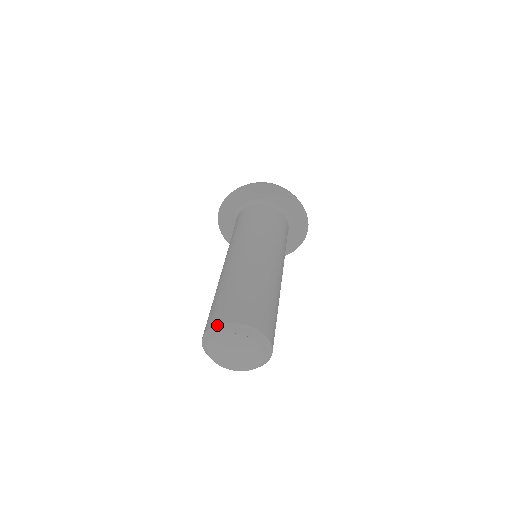
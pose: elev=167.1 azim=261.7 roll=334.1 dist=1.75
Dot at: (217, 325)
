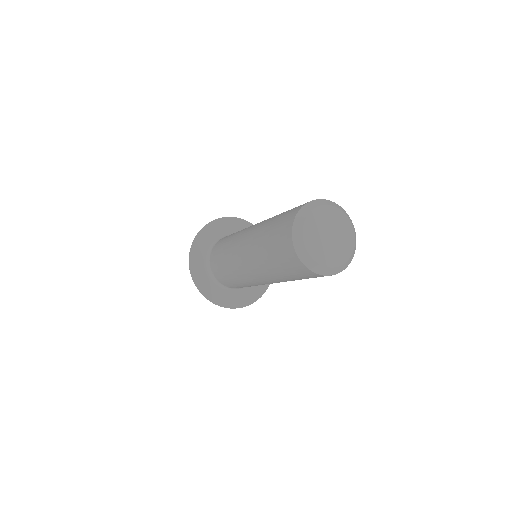
Dot at: (302, 207)
